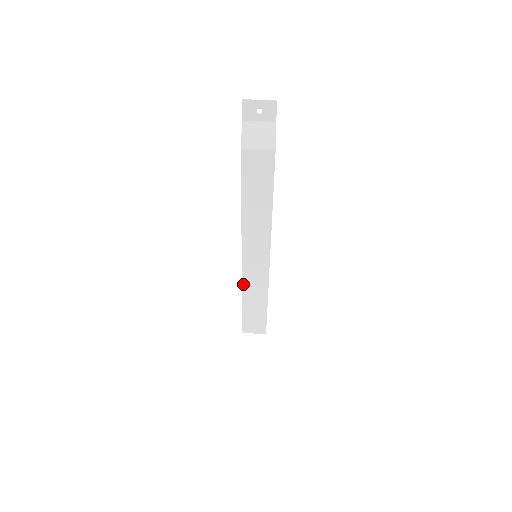
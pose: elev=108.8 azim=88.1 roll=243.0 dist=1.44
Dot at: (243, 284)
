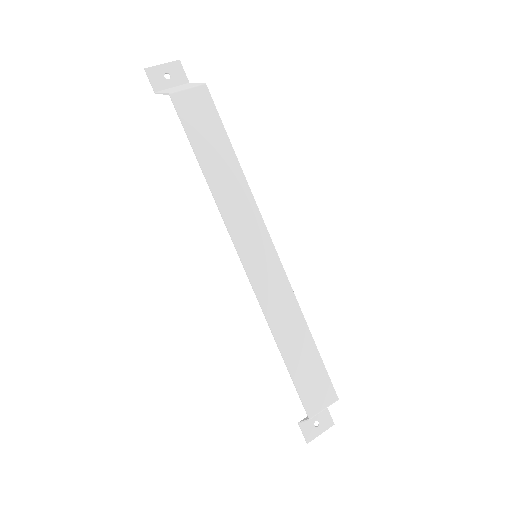
Dot at: (264, 311)
